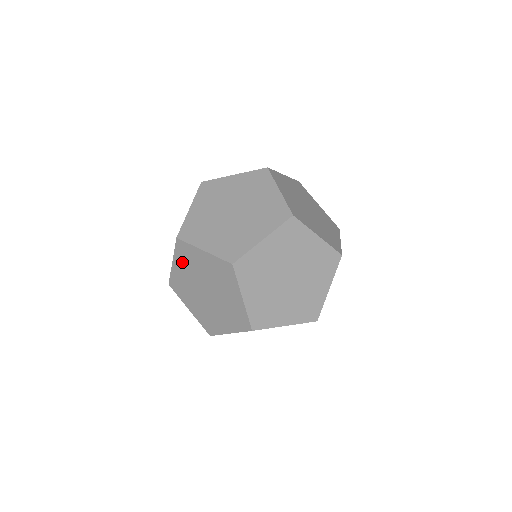
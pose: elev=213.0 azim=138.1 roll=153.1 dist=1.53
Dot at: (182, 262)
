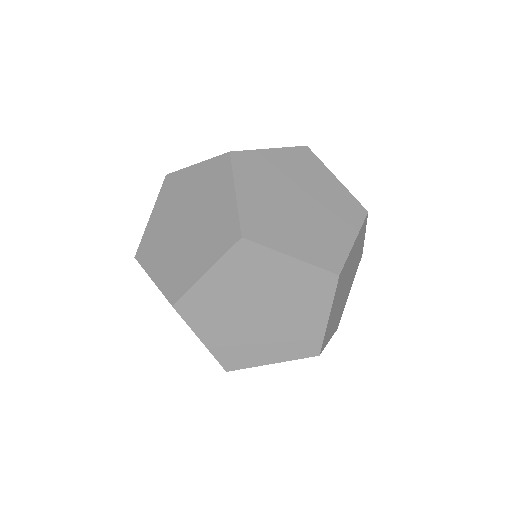
Dot at: (154, 259)
